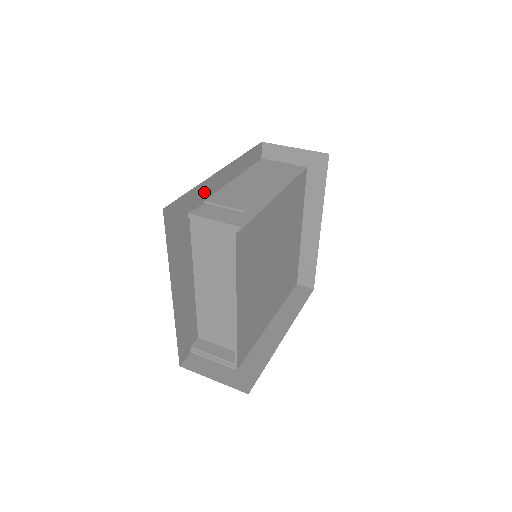
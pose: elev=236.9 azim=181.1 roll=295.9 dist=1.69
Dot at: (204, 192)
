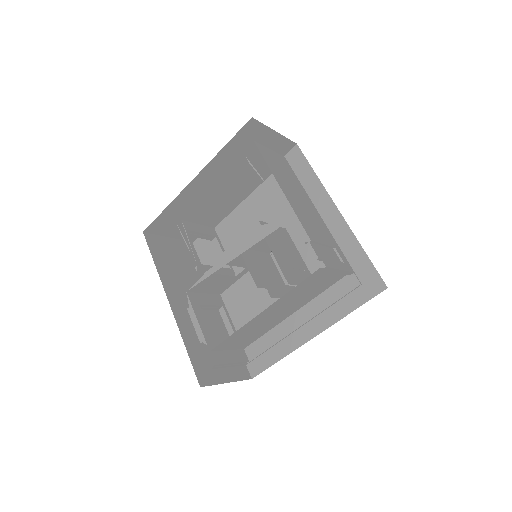
Dot at: occluded
